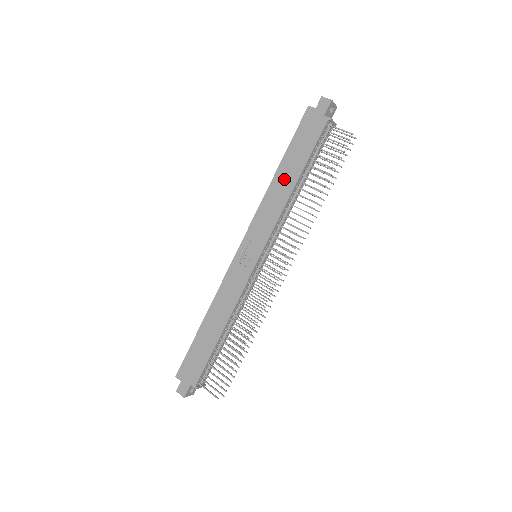
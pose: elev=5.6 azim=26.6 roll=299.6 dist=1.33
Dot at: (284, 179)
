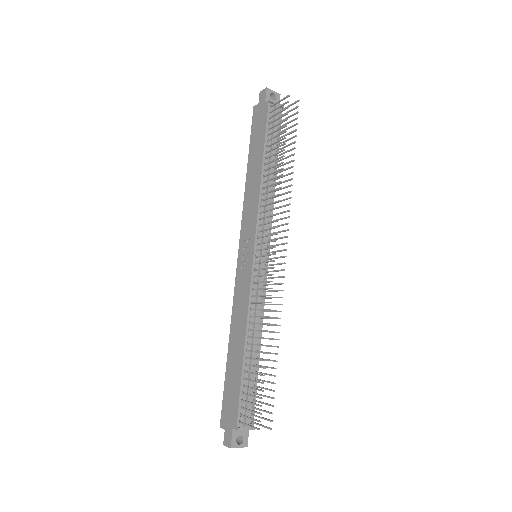
Dot at: (253, 172)
